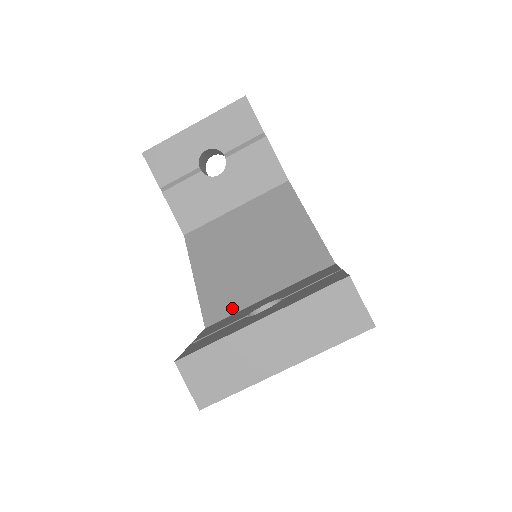
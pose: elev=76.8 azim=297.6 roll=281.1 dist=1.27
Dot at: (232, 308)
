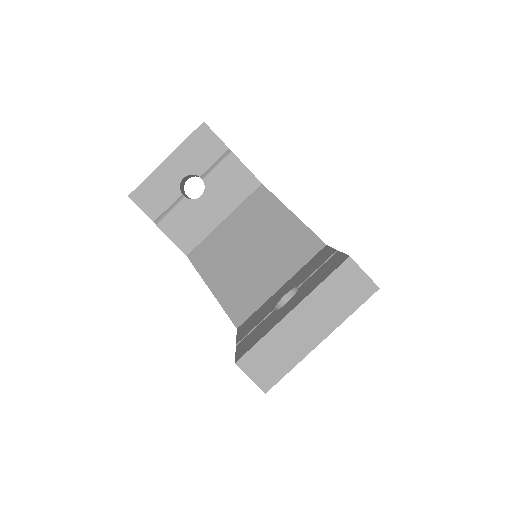
Dot at: (254, 306)
